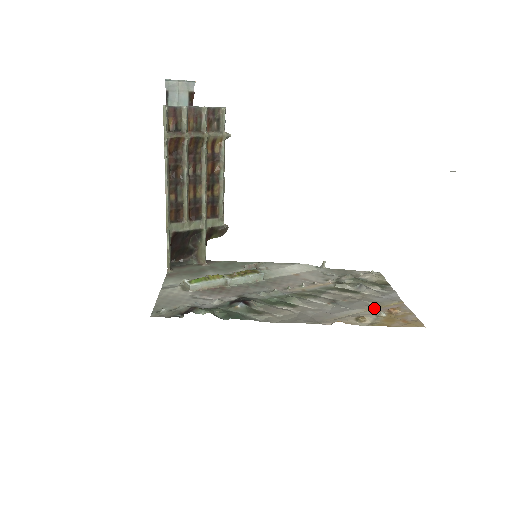
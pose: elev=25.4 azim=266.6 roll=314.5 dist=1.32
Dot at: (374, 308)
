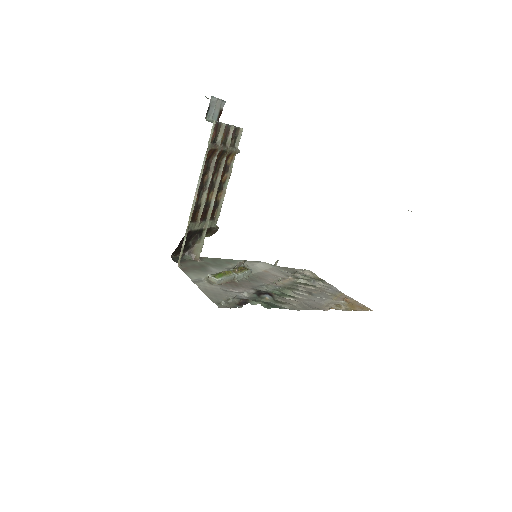
Dot at: (335, 298)
